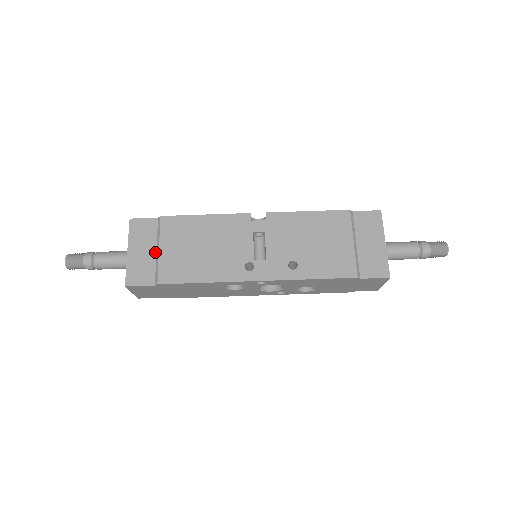
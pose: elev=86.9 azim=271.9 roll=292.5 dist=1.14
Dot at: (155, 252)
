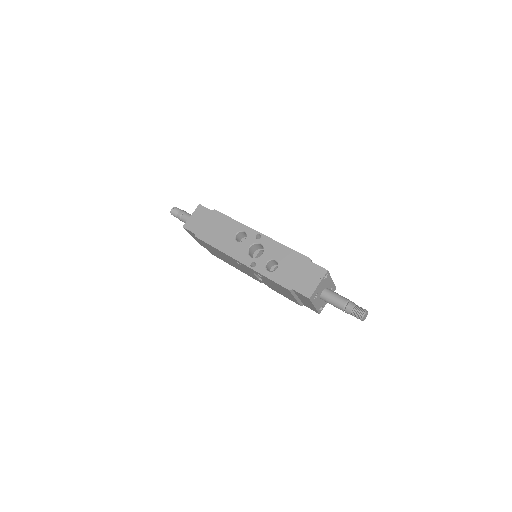
Dot at: occluded
